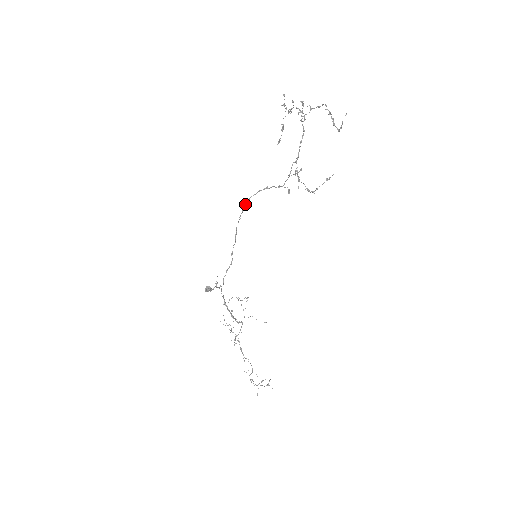
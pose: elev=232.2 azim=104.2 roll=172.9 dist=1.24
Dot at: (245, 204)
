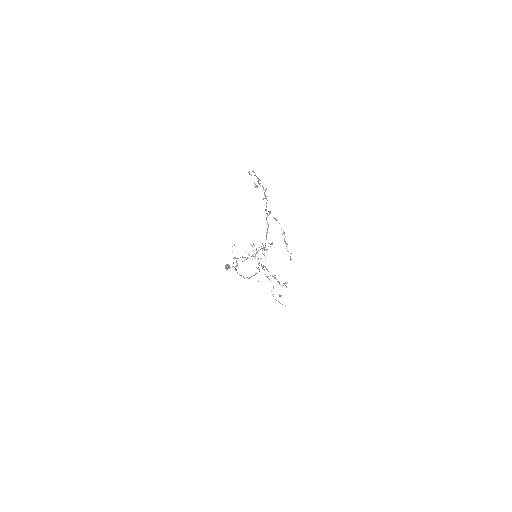
Dot at: occluded
